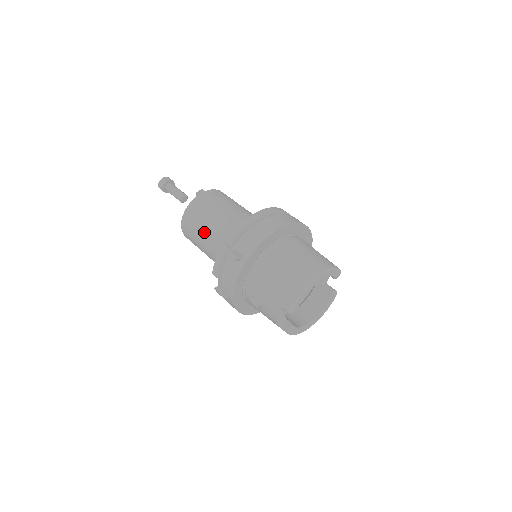
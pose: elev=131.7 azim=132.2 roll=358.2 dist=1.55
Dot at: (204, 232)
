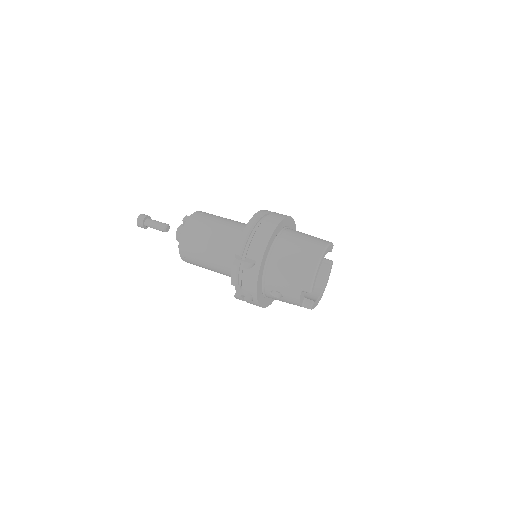
Dot at: (206, 252)
